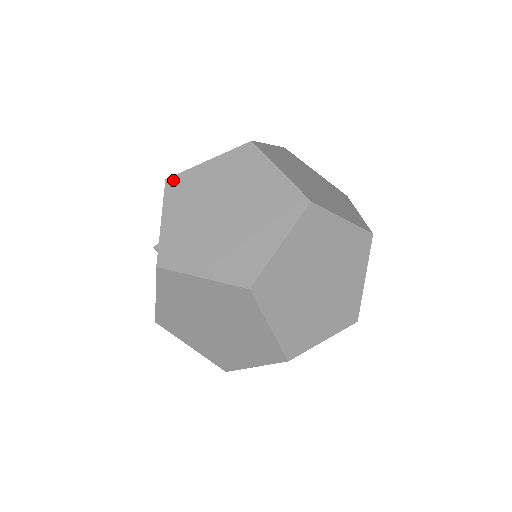
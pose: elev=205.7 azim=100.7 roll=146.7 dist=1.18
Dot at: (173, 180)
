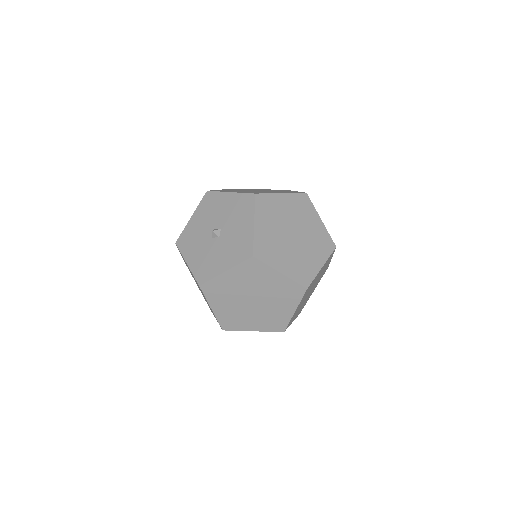
Dot at: (261, 197)
